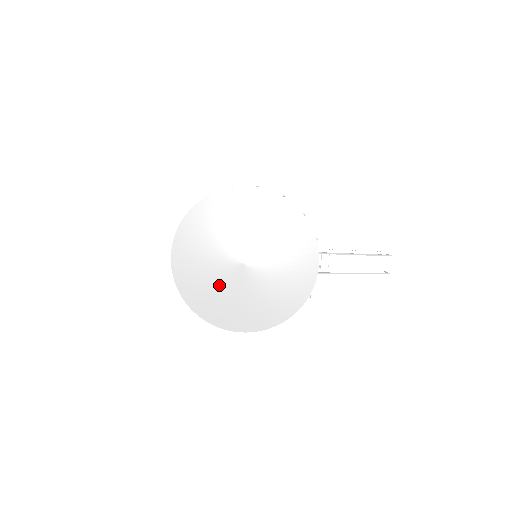
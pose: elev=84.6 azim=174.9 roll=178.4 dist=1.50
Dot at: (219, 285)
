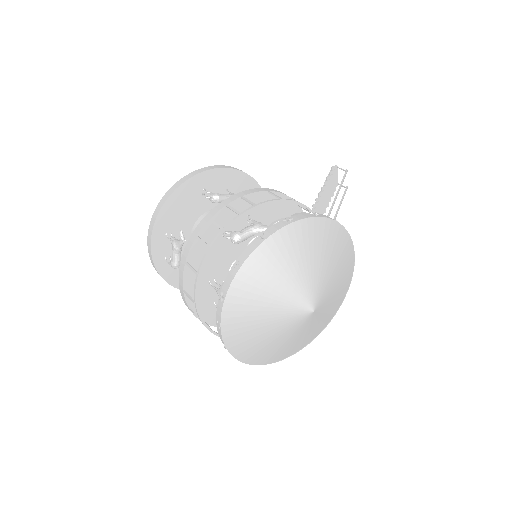
Dot at: (287, 337)
